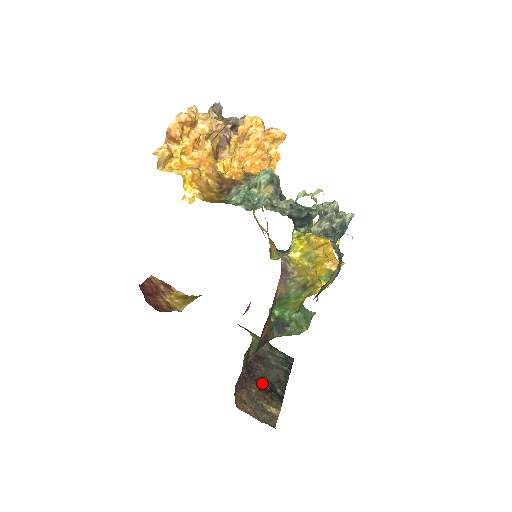
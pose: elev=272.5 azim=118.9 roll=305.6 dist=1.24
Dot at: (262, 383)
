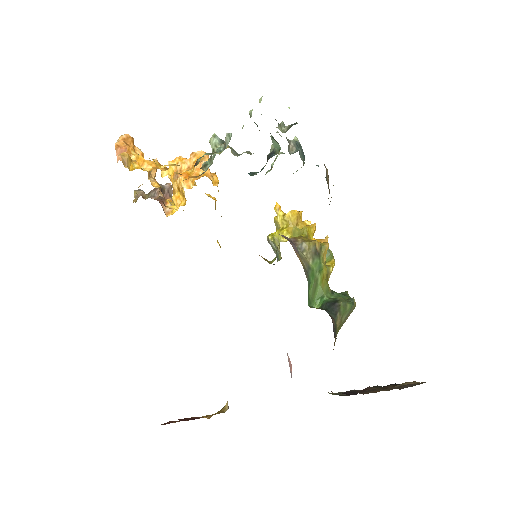
Dot at: occluded
